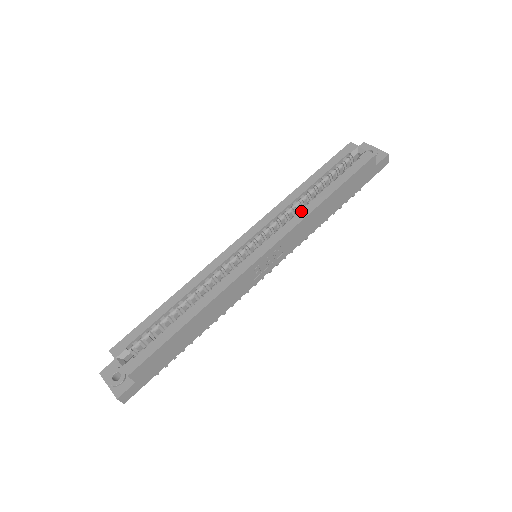
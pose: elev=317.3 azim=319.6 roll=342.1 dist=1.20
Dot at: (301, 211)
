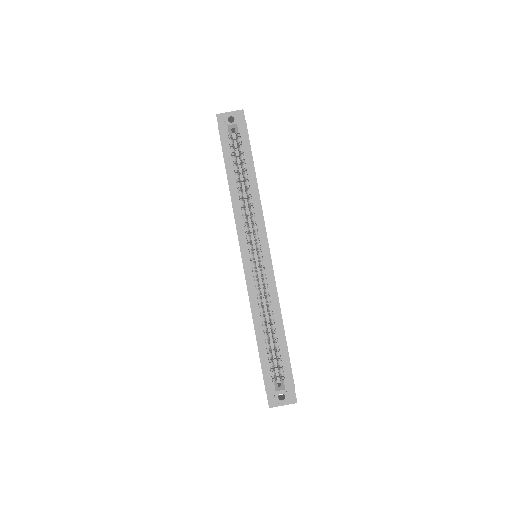
Dot at: (254, 205)
